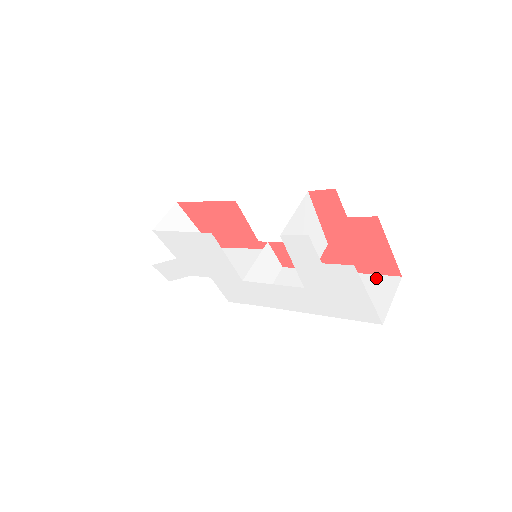
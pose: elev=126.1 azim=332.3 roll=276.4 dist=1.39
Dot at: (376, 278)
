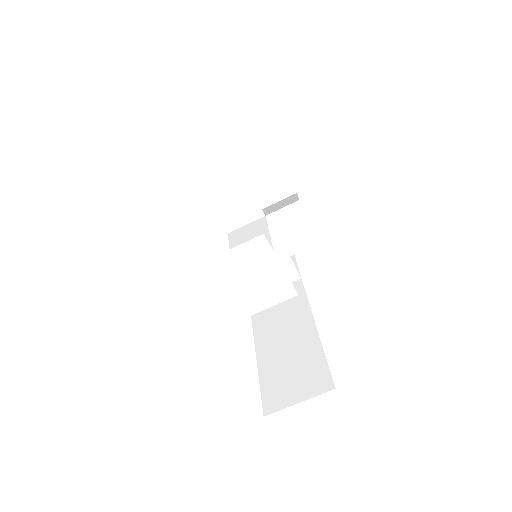
Dot at: (322, 366)
